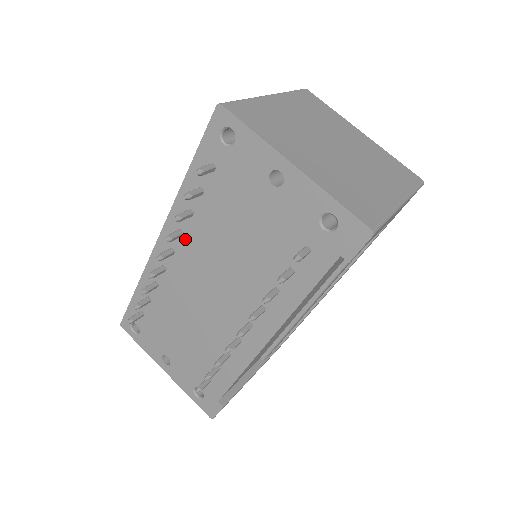
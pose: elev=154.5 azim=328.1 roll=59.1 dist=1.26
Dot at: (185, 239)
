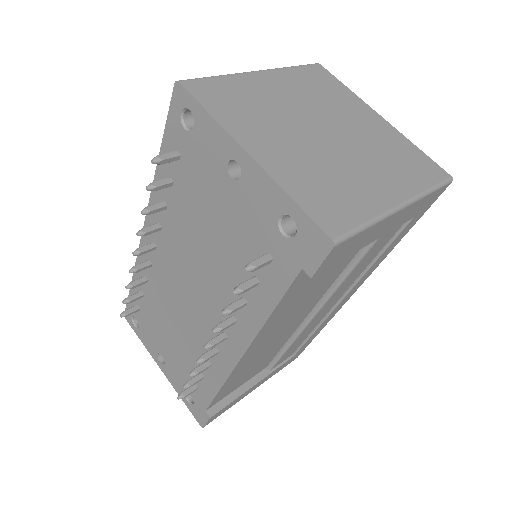
Dot at: (163, 234)
